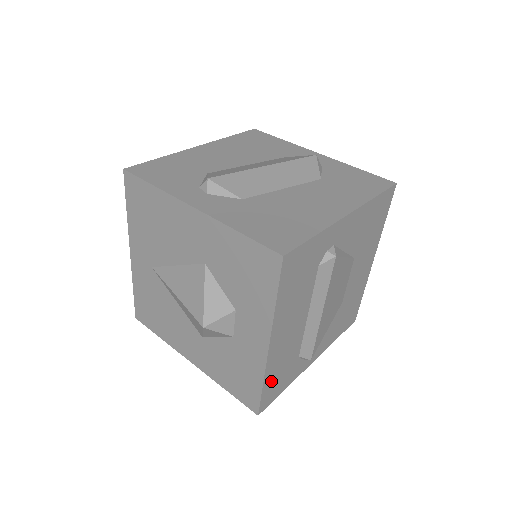
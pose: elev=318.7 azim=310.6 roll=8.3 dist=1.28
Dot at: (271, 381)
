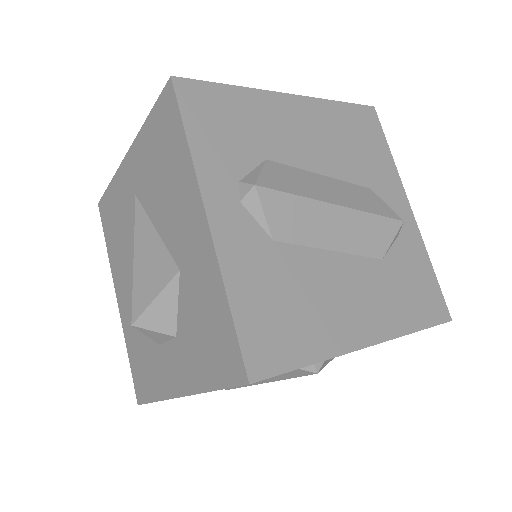
Dot at: occluded
